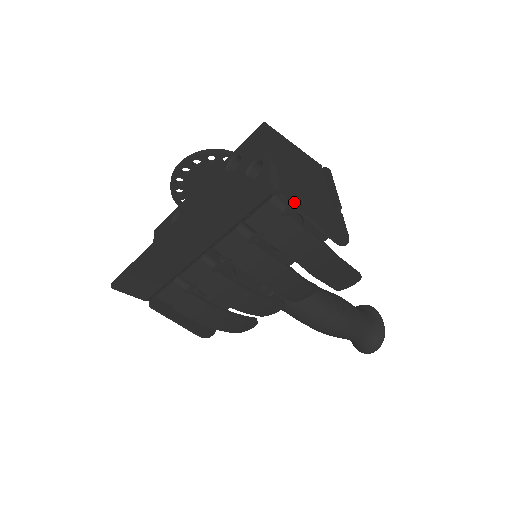
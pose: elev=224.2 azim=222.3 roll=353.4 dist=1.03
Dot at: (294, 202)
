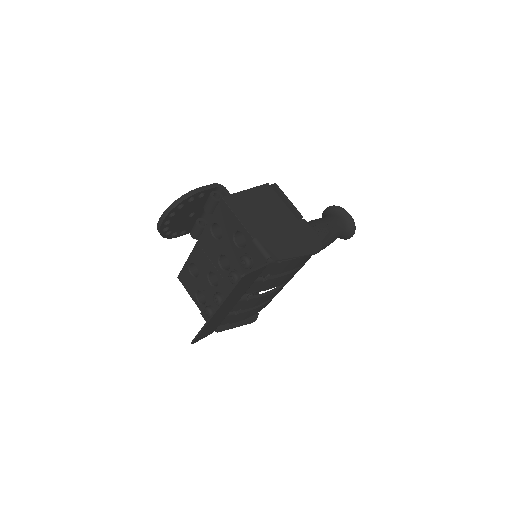
Dot at: (282, 256)
